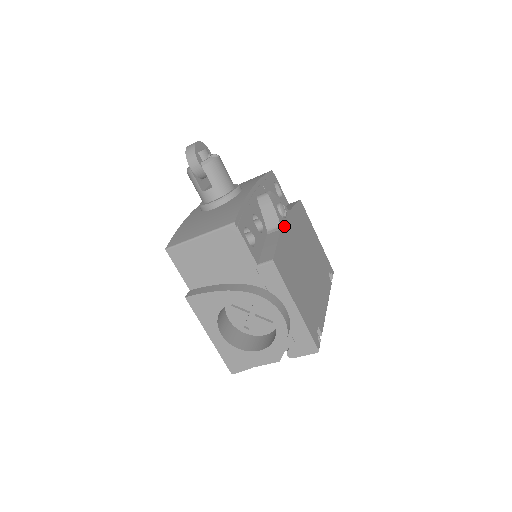
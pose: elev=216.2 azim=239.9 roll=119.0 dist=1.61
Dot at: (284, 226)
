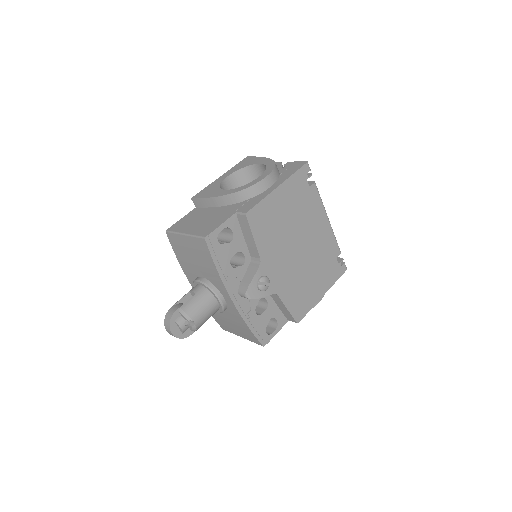
Dot at: (275, 285)
